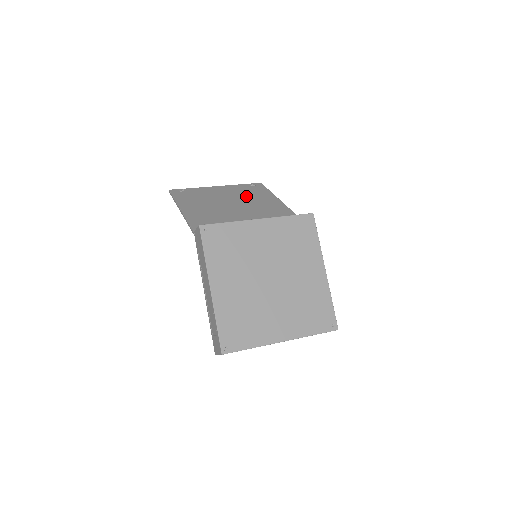
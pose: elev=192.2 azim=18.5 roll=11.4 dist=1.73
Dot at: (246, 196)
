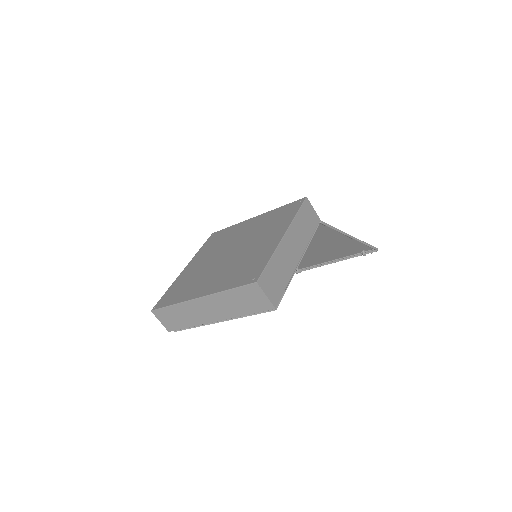
Dot at: (331, 248)
